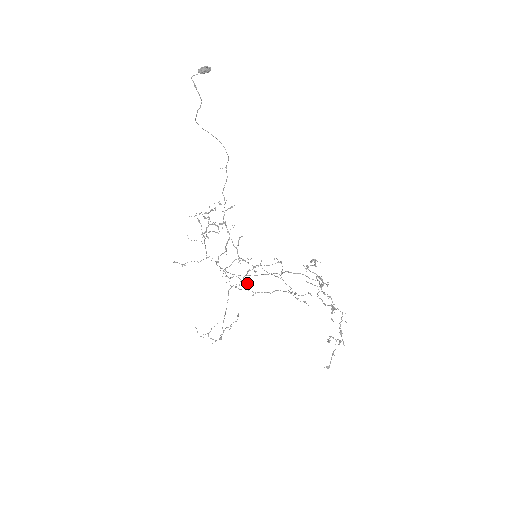
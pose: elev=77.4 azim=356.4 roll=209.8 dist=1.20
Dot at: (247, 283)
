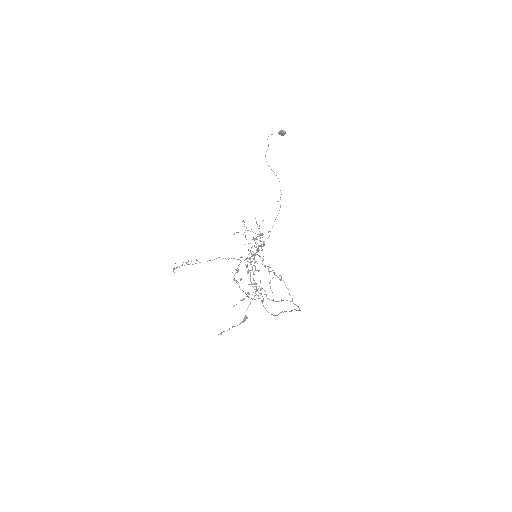
Dot at: occluded
